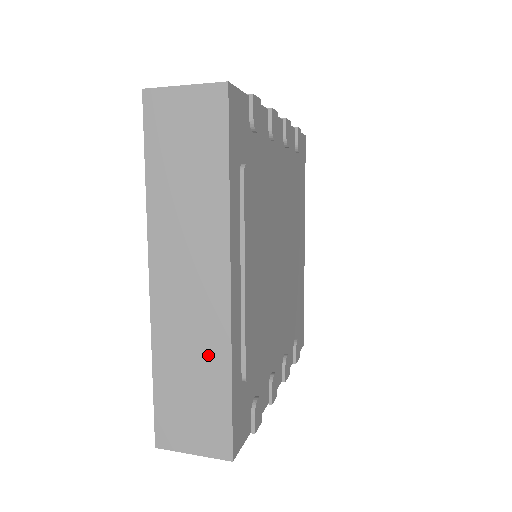
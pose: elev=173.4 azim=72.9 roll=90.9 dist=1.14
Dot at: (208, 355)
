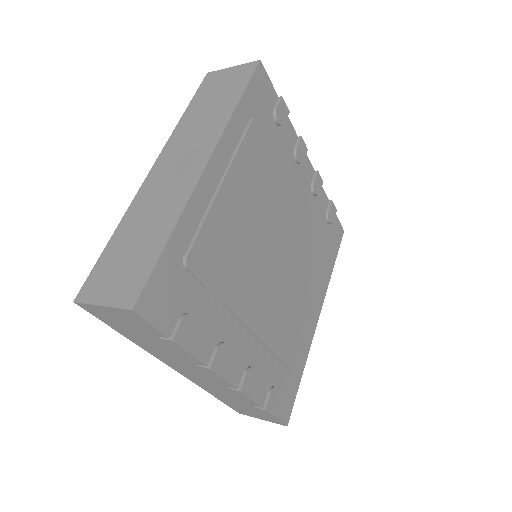
Dot at: (163, 217)
